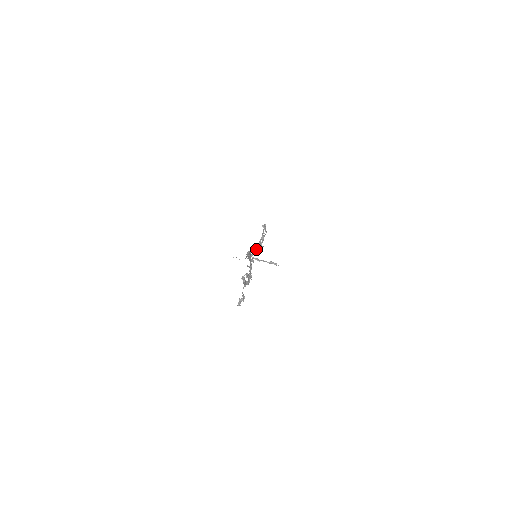
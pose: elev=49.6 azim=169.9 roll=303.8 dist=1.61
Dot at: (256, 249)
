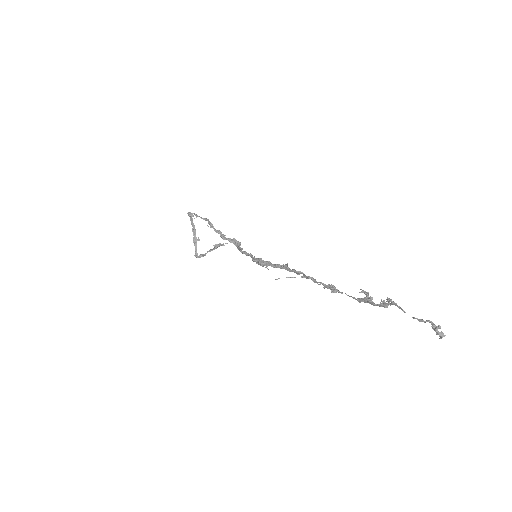
Dot at: (240, 248)
